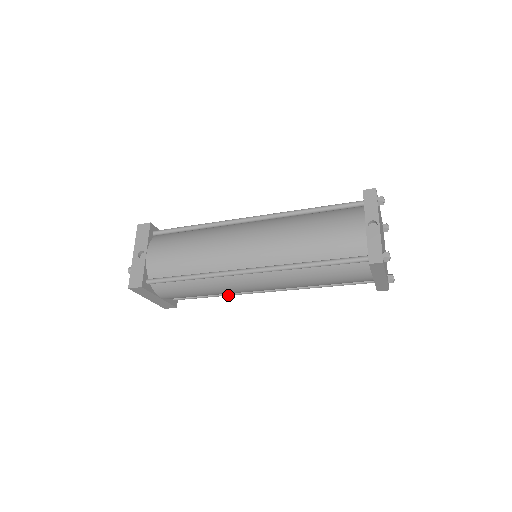
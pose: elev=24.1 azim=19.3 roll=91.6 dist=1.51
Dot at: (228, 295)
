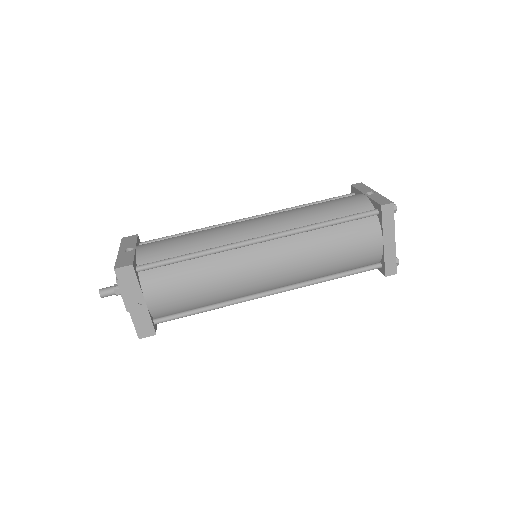
Dot at: (224, 305)
